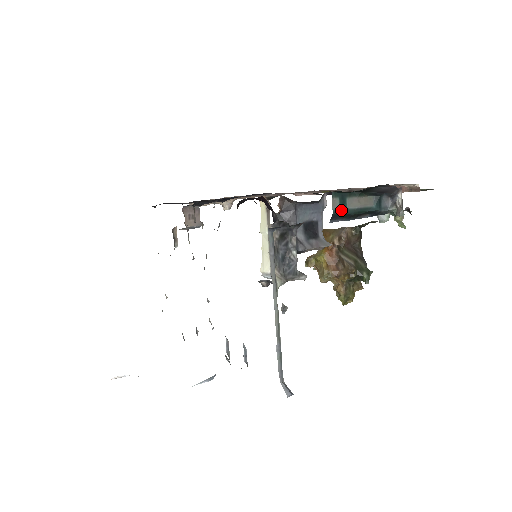
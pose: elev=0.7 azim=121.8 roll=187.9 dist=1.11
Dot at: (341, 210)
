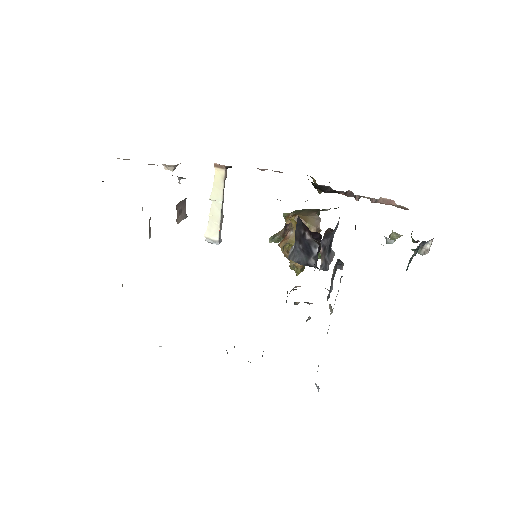
Dot at: occluded
